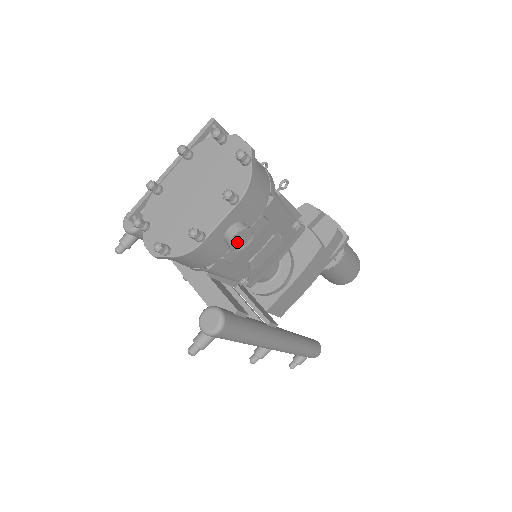
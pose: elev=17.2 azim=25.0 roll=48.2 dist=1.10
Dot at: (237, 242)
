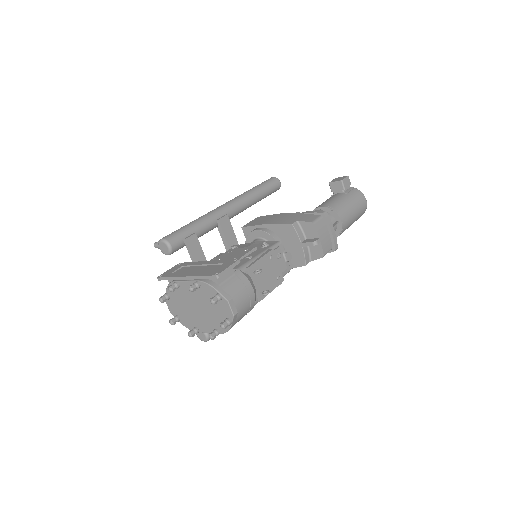
Dot at: occluded
